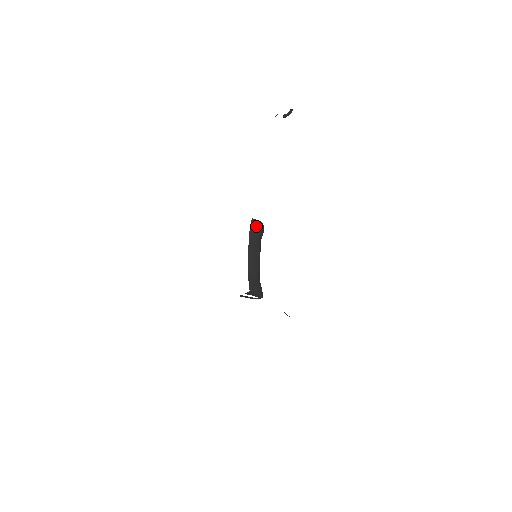
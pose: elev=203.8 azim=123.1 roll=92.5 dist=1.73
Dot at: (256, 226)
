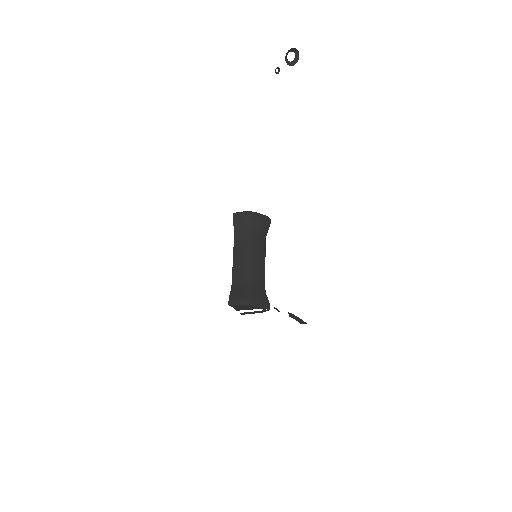
Dot at: (241, 220)
